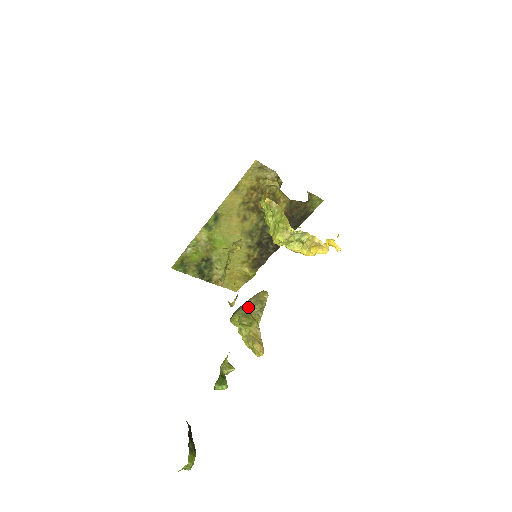
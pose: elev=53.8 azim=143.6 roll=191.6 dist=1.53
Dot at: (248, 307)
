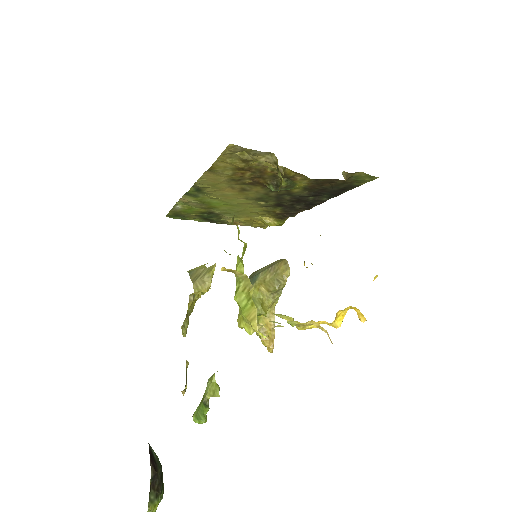
Dot at: (260, 287)
